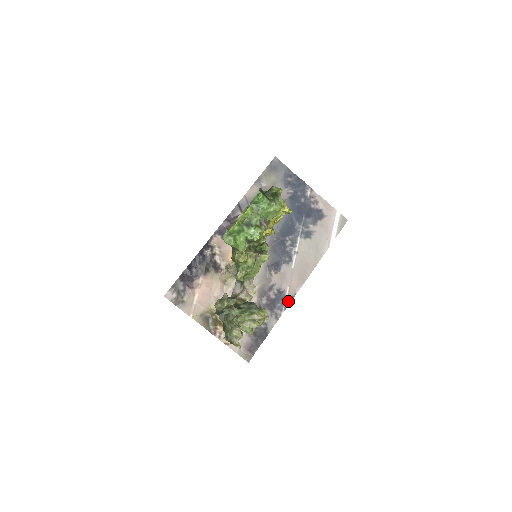
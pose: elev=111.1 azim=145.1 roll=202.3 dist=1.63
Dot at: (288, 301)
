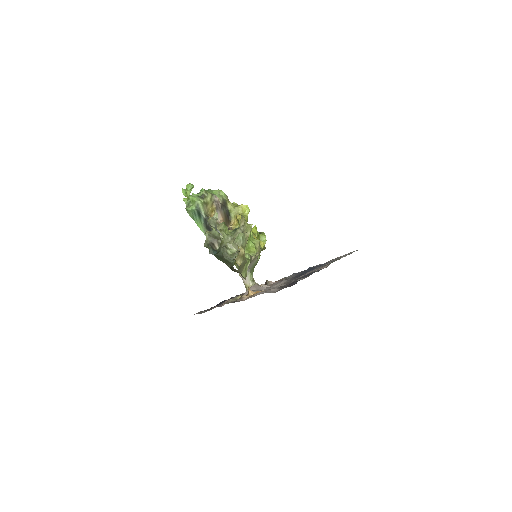
Dot at: occluded
